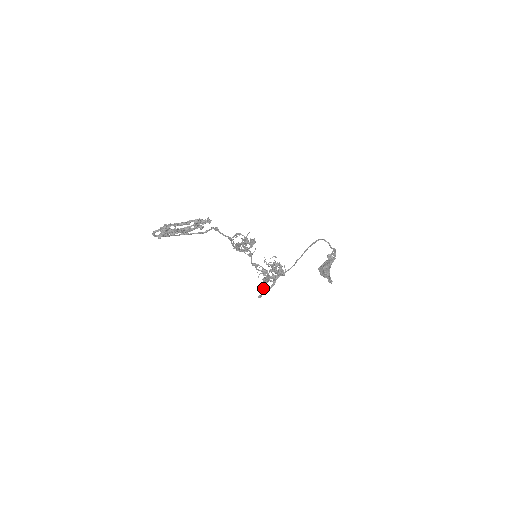
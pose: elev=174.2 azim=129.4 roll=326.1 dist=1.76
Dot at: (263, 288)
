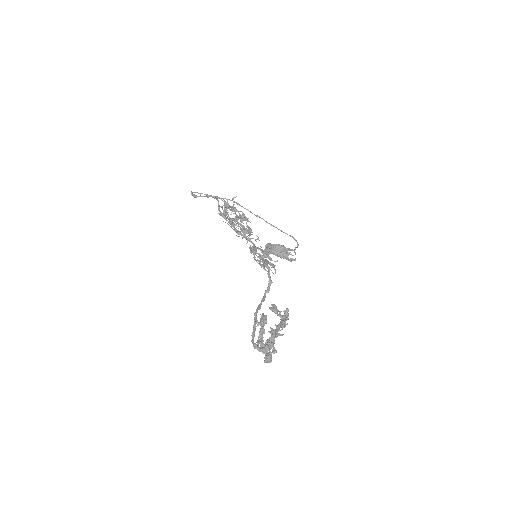
Dot at: occluded
